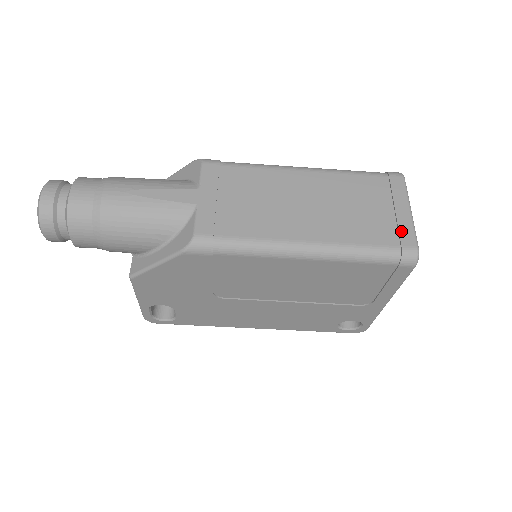
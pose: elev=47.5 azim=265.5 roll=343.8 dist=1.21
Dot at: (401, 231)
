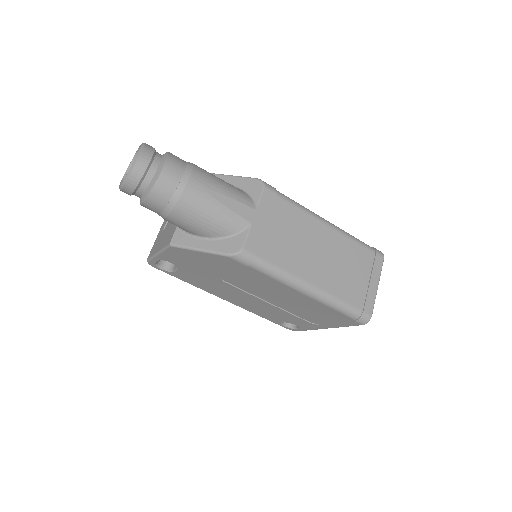
Dot at: (367, 299)
